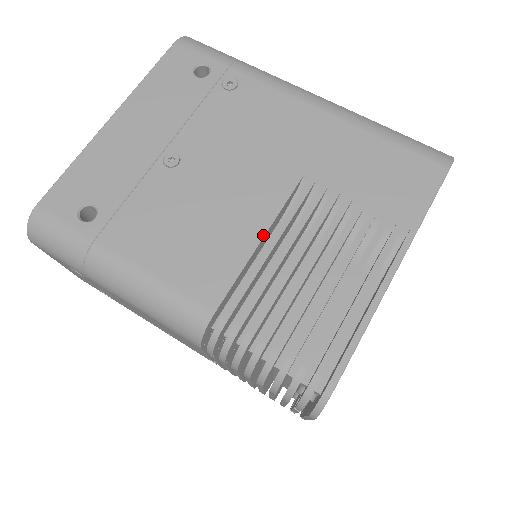
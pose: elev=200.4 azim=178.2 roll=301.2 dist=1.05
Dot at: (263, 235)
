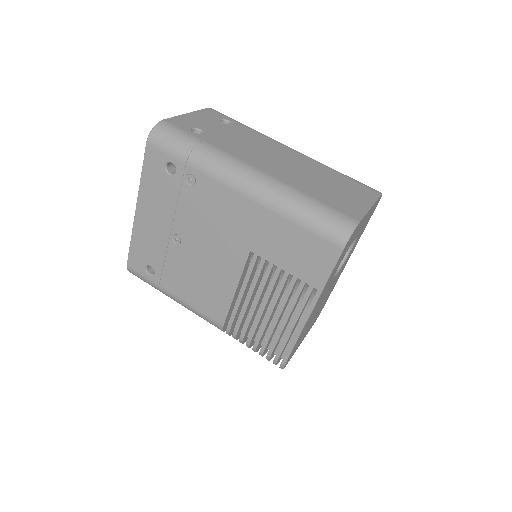
Dot at: (236, 289)
